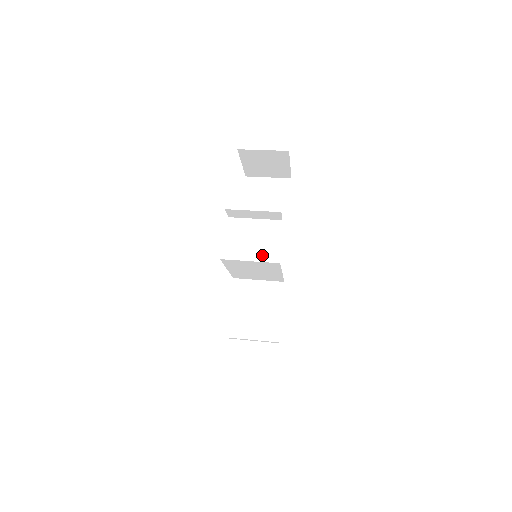
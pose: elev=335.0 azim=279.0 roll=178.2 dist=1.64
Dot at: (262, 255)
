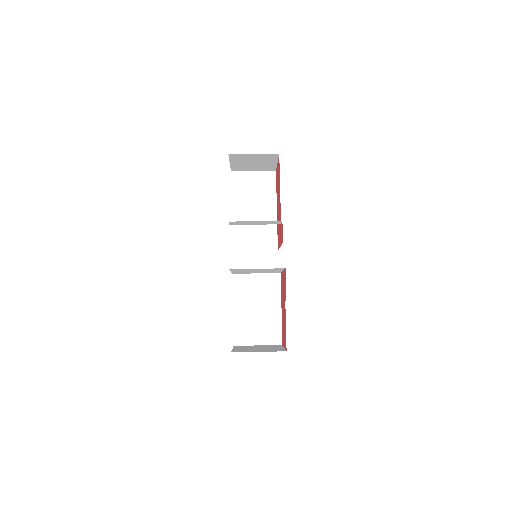
Dot at: (257, 249)
